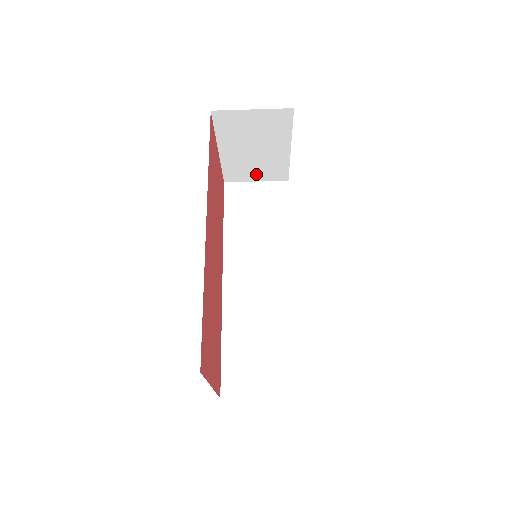
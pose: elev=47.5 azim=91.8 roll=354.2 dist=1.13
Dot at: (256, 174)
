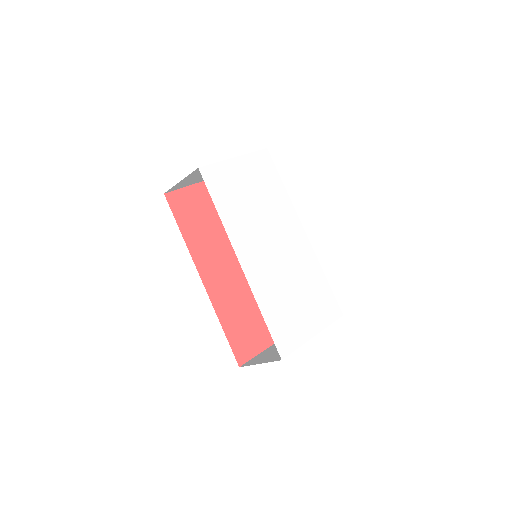
Dot at: occluded
